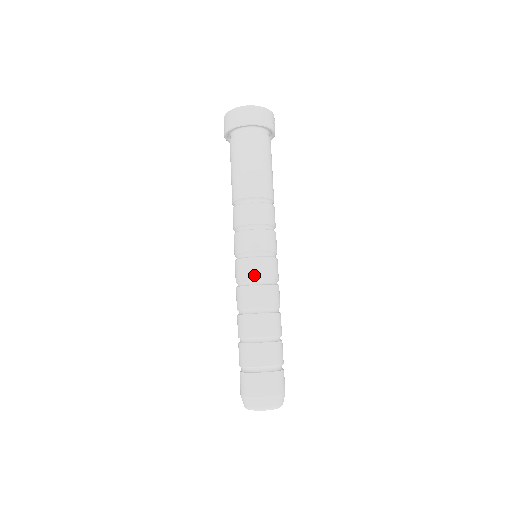
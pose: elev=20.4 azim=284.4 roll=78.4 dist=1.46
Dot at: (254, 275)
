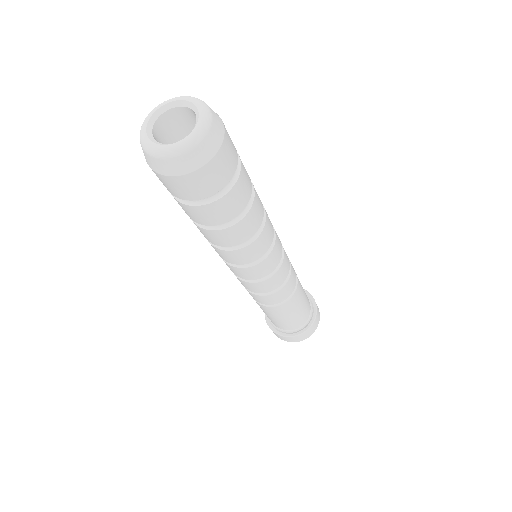
Dot at: occluded
